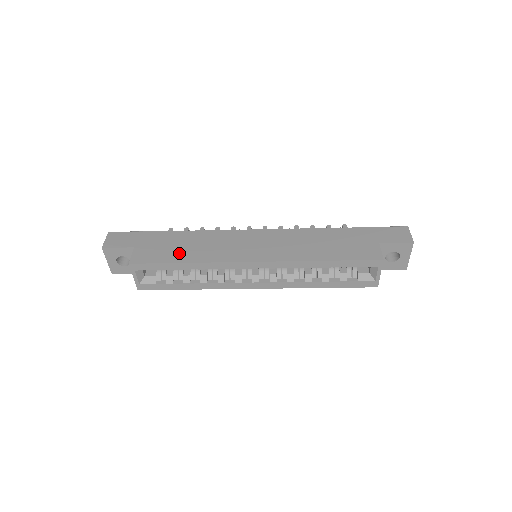
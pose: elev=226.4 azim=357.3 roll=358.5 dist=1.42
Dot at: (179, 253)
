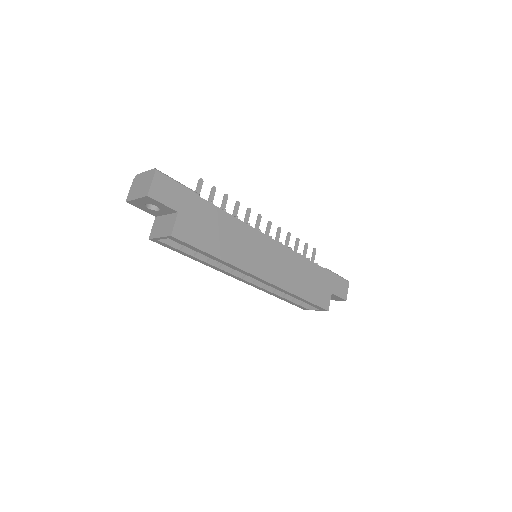
Dot at: (214, 242)
